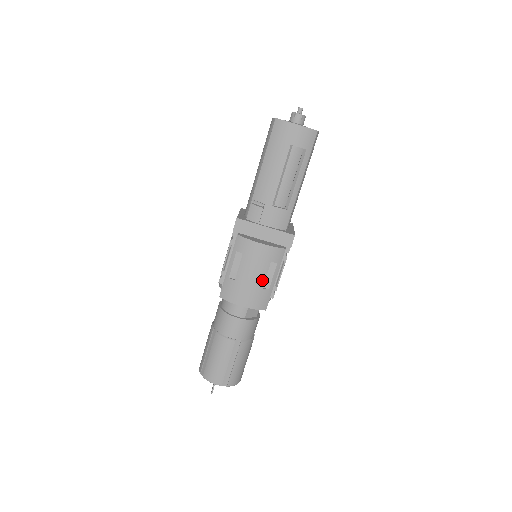
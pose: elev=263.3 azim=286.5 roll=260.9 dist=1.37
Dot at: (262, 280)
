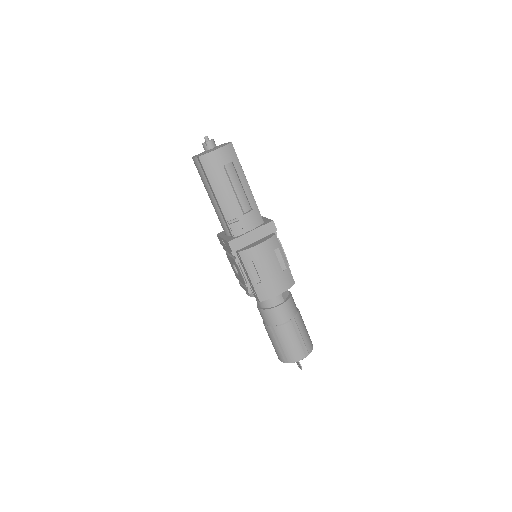
Dot at: (278, 266)
